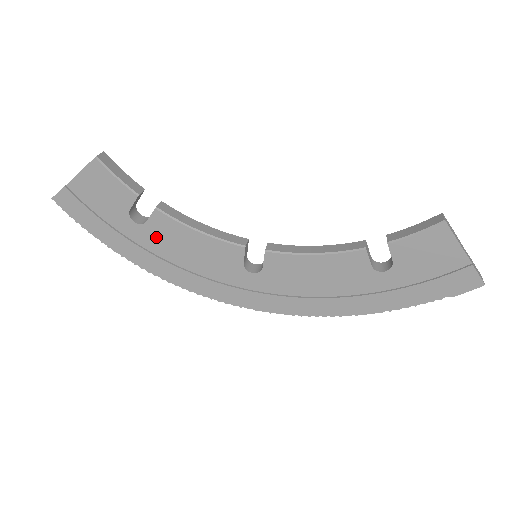
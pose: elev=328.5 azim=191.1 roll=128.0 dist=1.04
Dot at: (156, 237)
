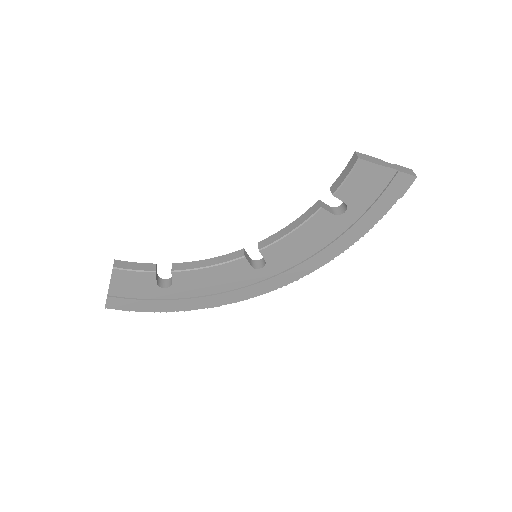
Dot at: (185, 288)
